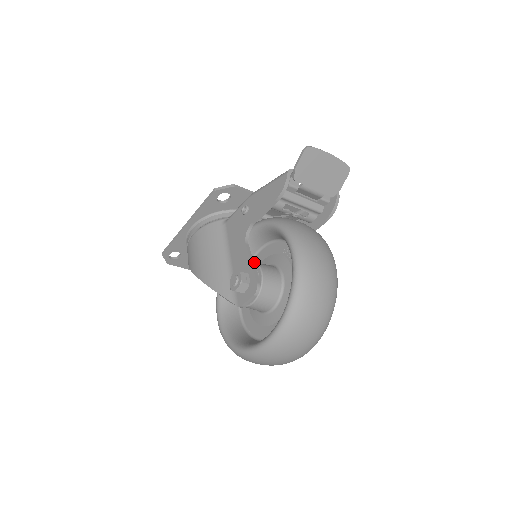
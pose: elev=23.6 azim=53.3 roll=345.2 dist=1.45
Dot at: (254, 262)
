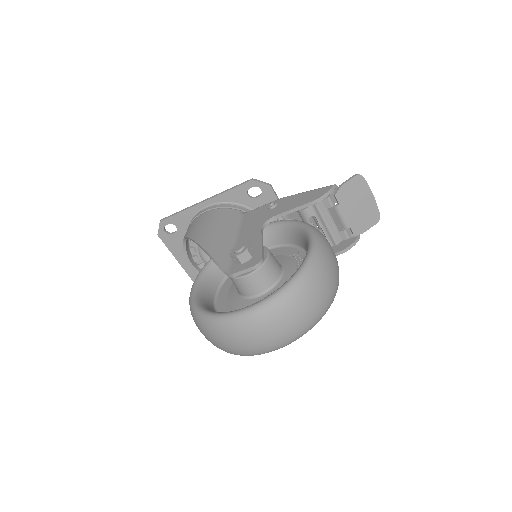
Dot at: occluded
